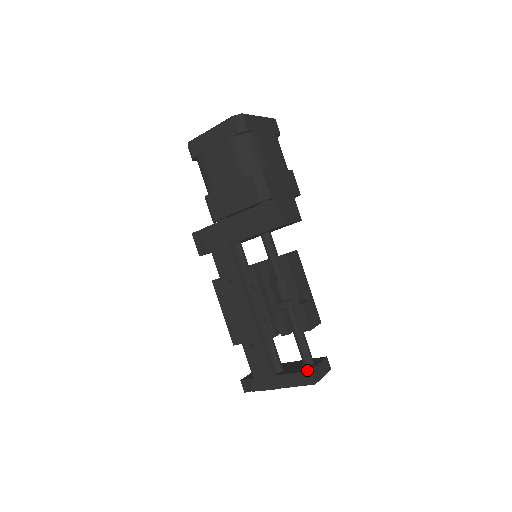
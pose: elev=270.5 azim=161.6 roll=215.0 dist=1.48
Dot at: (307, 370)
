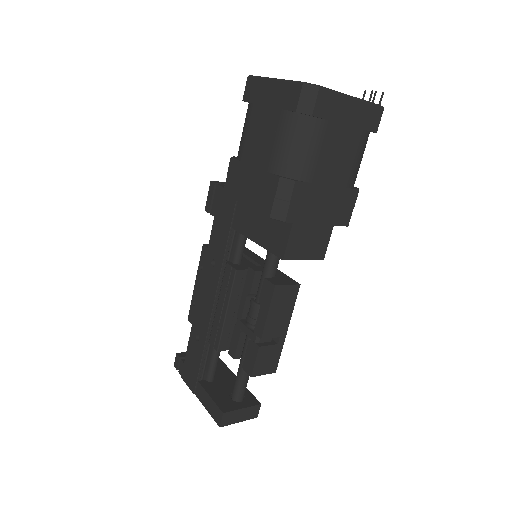
Dot at: (222, 408)
